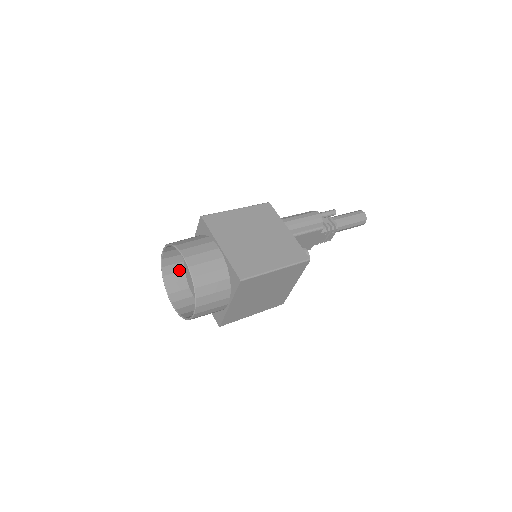
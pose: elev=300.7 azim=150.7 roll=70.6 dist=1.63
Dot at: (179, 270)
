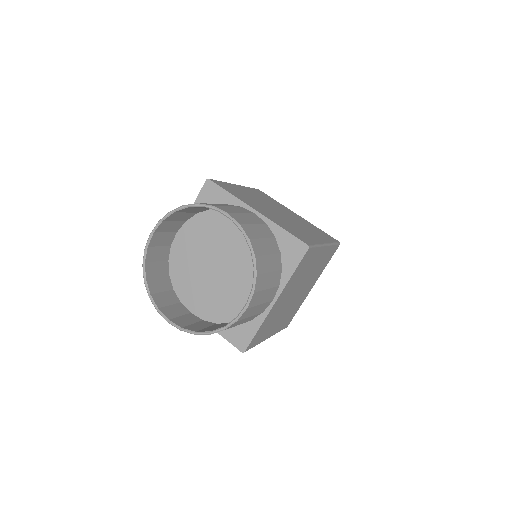
Dot at: (163, 273)
